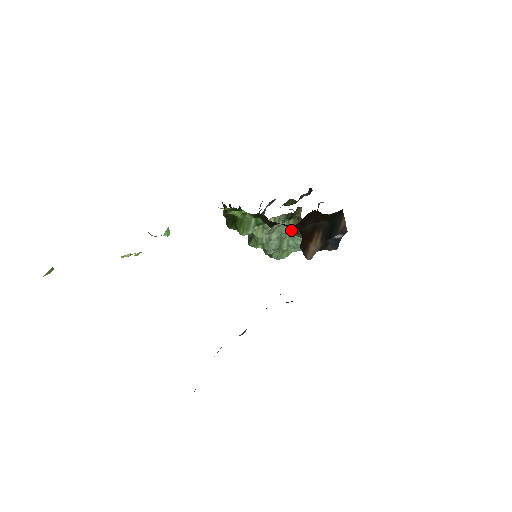
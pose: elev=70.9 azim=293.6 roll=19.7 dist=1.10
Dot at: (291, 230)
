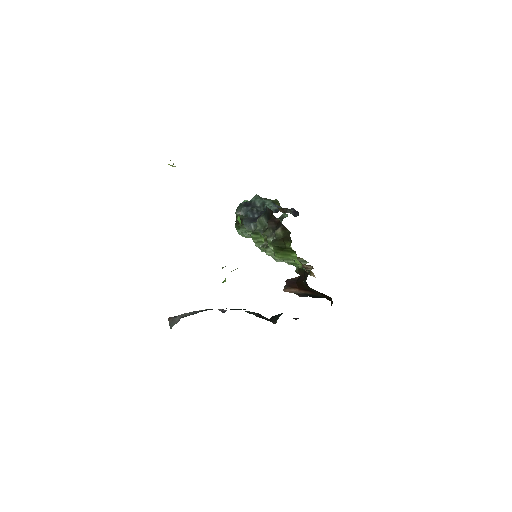
Dot at: occluded
